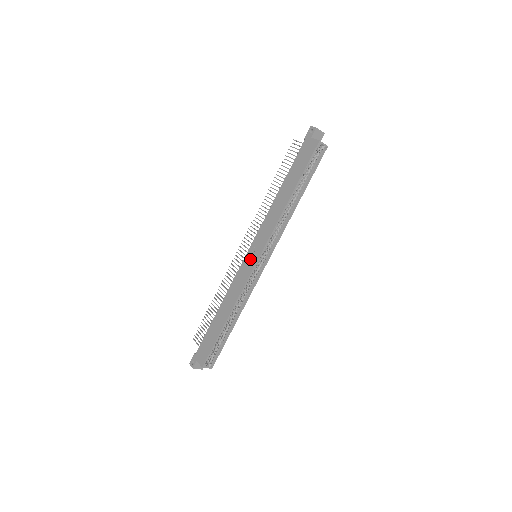
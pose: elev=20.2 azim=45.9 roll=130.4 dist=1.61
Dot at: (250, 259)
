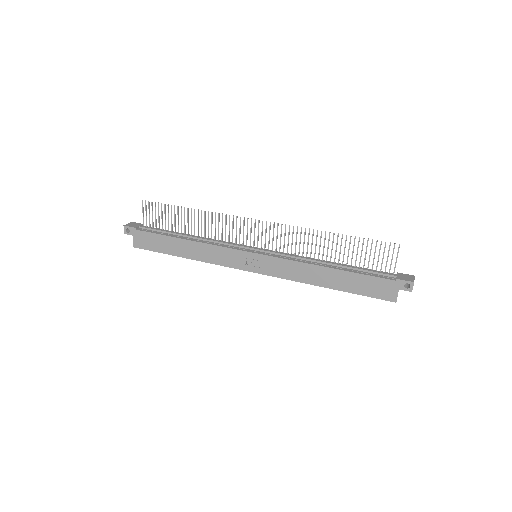
Dot at: (248, 261)
